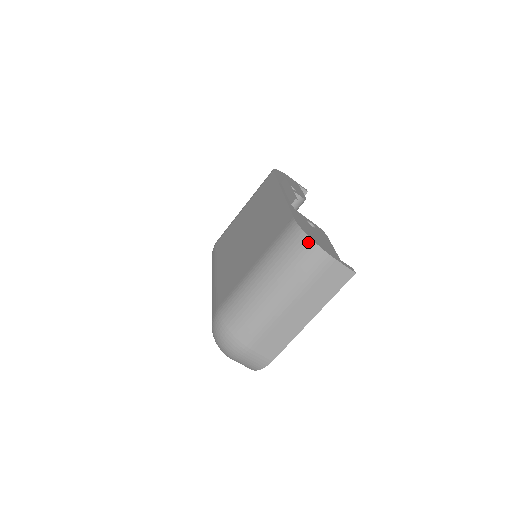
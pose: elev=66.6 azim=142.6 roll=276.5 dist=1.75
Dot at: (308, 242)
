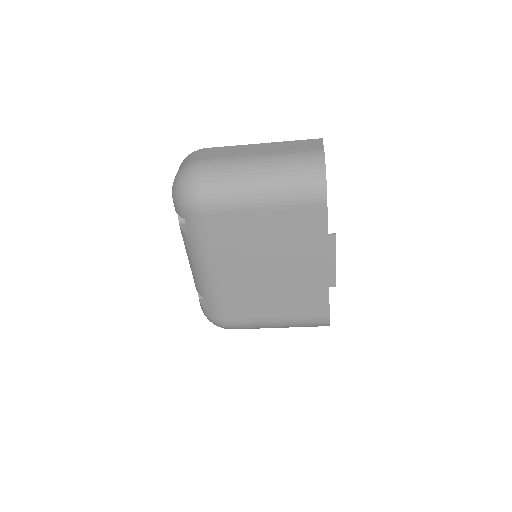
Dot at: occluded
